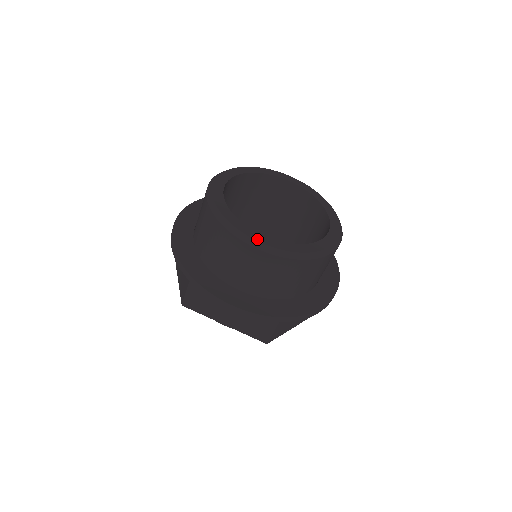
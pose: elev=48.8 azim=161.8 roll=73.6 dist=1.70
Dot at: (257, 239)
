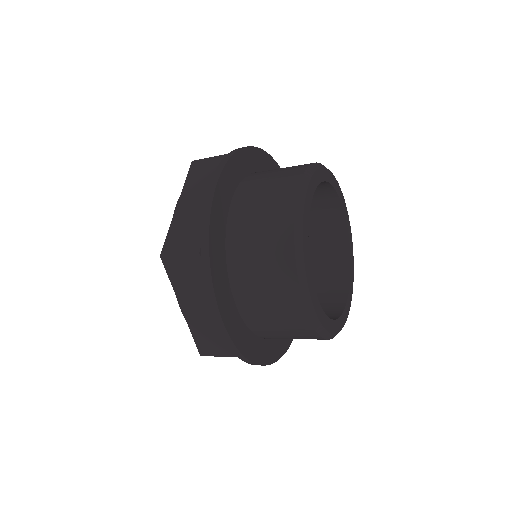
Dot at: (310, 289)
